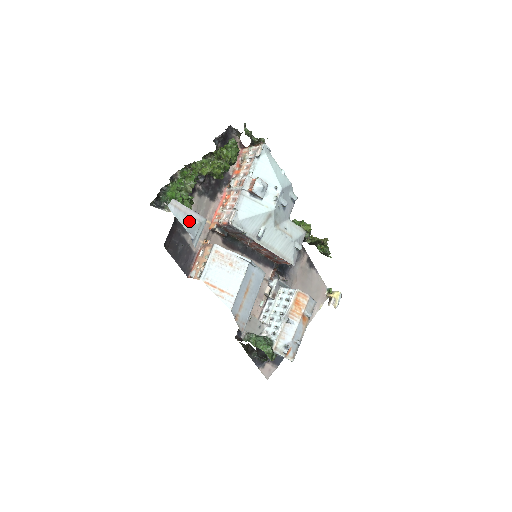
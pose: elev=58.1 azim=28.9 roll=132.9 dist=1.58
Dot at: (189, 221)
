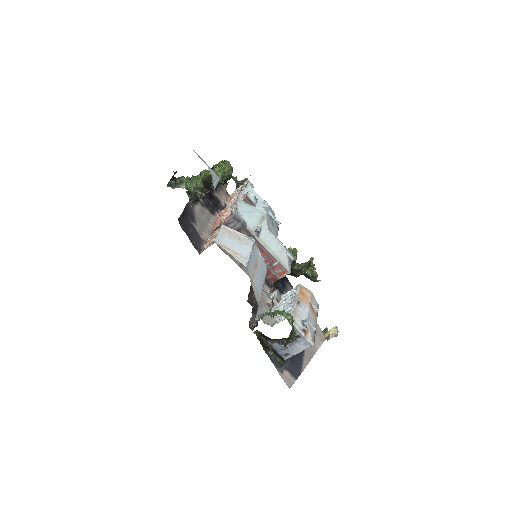
Dot at: (209, 167)
